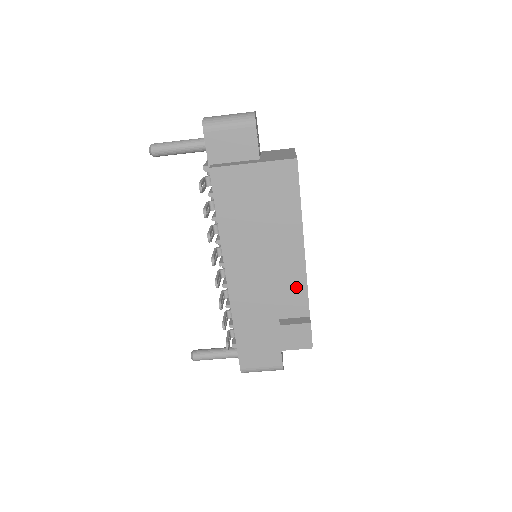
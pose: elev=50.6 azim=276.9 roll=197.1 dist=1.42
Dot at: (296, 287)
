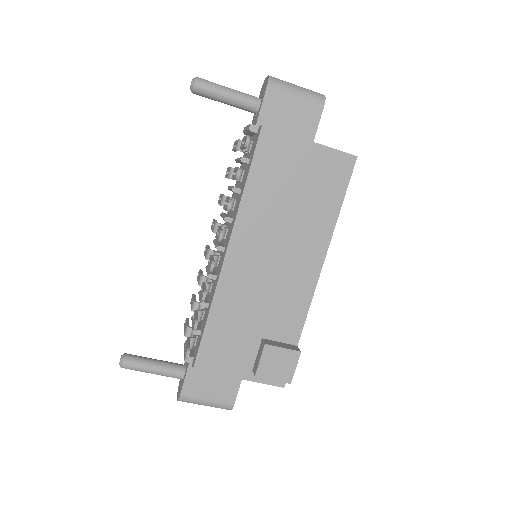
Dot at: (297, 304)
